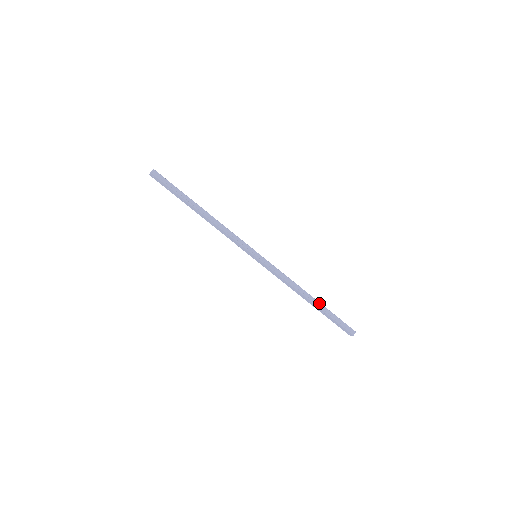
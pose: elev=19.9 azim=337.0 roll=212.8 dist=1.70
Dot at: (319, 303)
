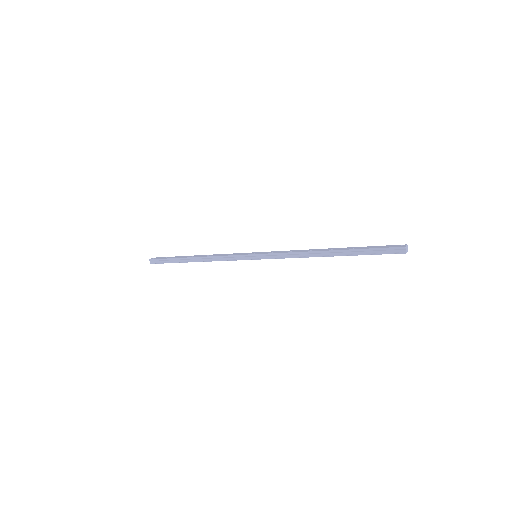
Dot at: (340, 251)
